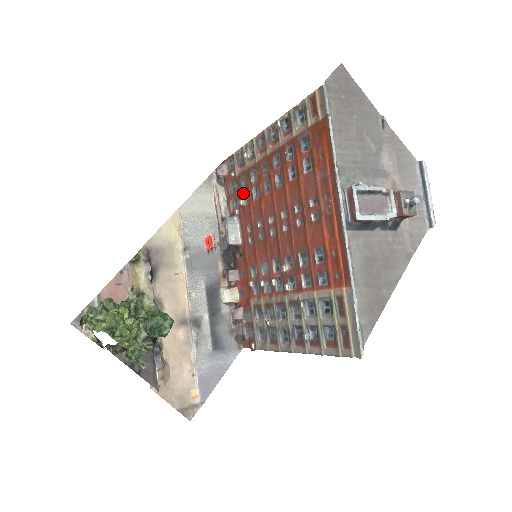
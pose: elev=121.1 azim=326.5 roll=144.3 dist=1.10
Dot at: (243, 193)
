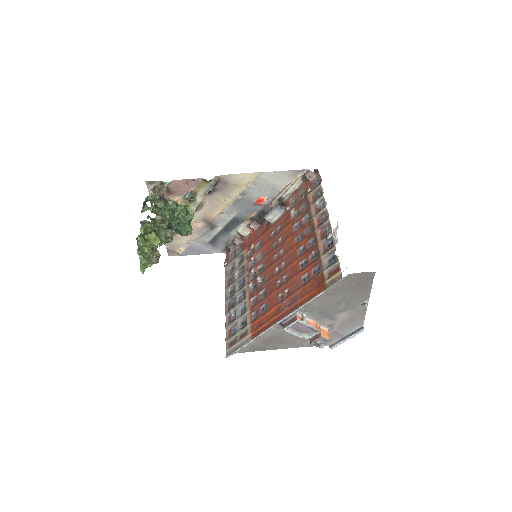
Dot at: (298, 210)
